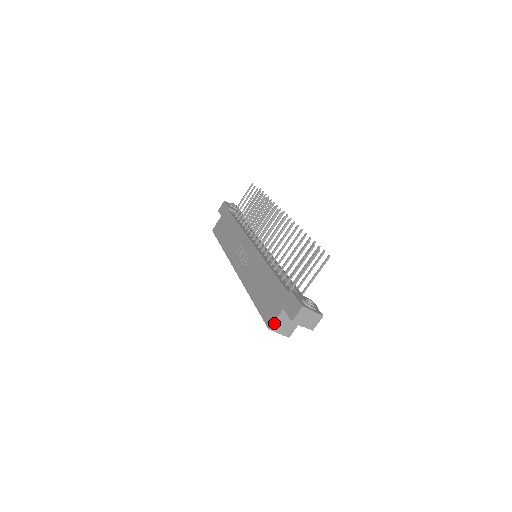
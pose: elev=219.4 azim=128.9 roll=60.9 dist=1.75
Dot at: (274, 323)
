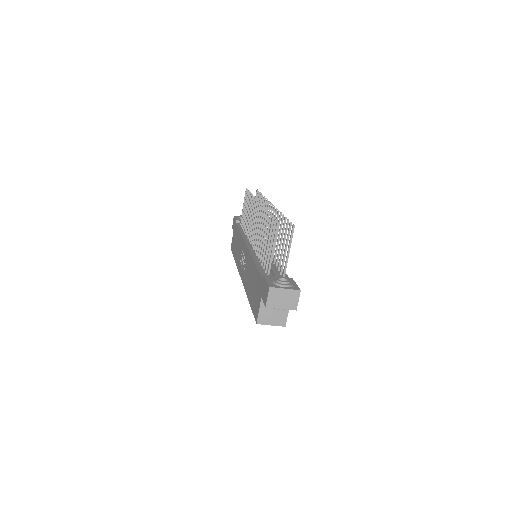
Dot at: (259, 316)
